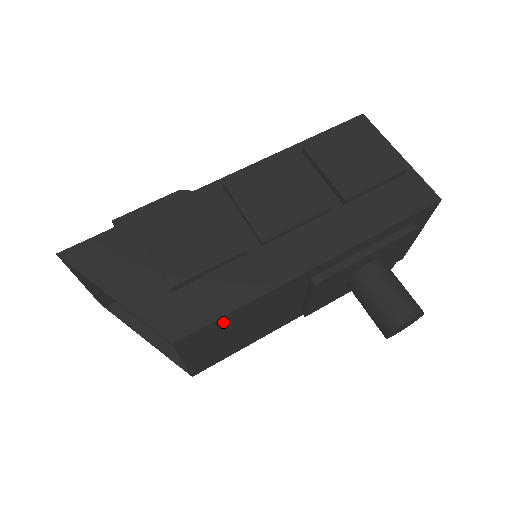
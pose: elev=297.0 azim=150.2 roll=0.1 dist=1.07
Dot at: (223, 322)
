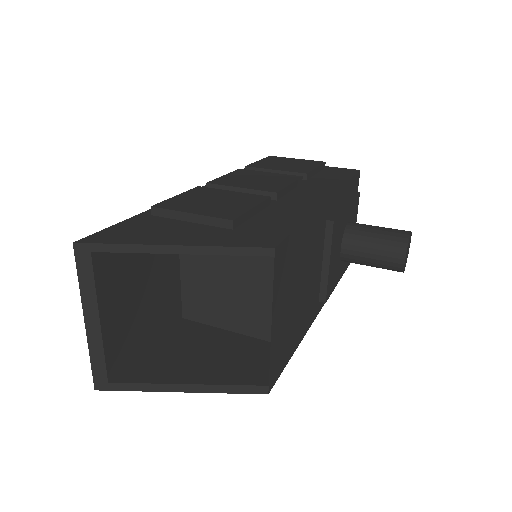
Dot at: (295, 244)
